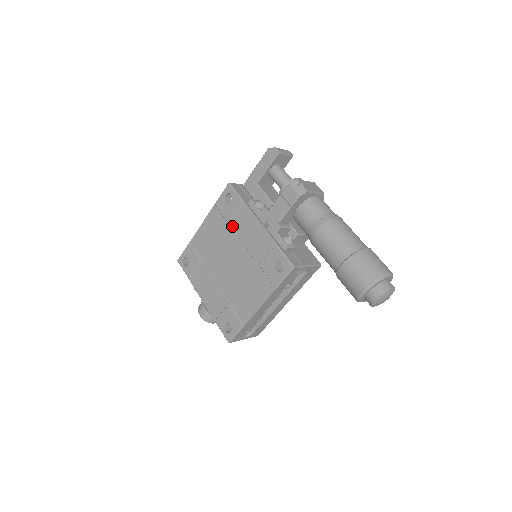
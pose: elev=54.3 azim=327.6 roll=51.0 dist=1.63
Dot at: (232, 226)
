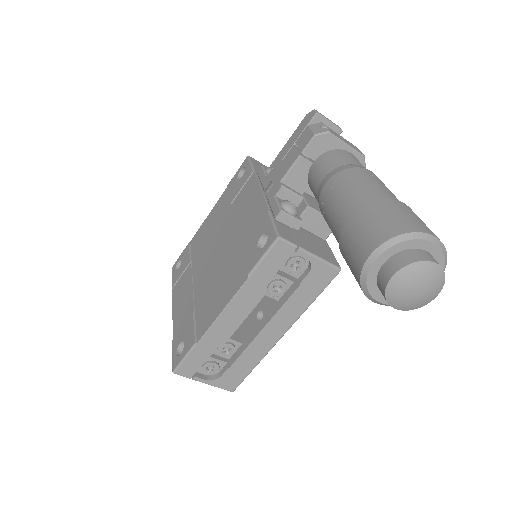
Dot at: (233, 206)
